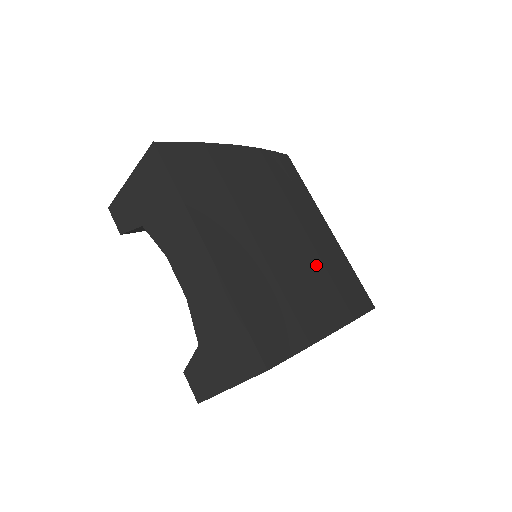
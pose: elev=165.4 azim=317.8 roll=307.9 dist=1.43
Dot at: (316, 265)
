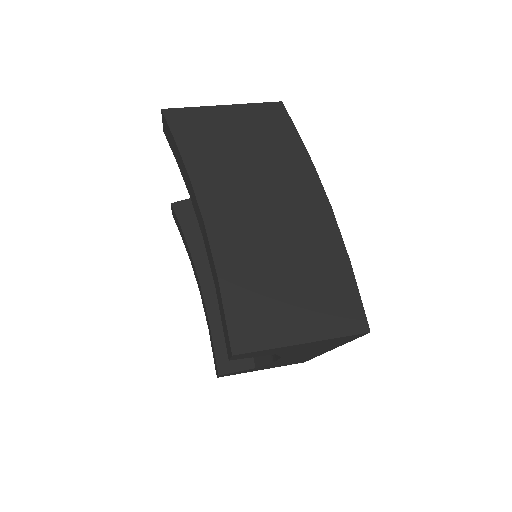
Dot at: occluded
